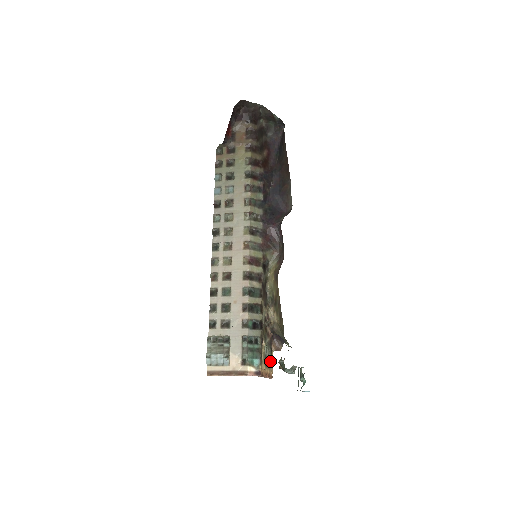
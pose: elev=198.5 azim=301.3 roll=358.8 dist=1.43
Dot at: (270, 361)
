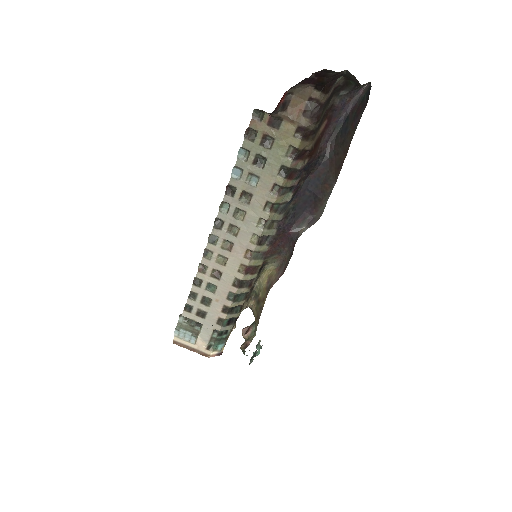
Dot at: occluded
